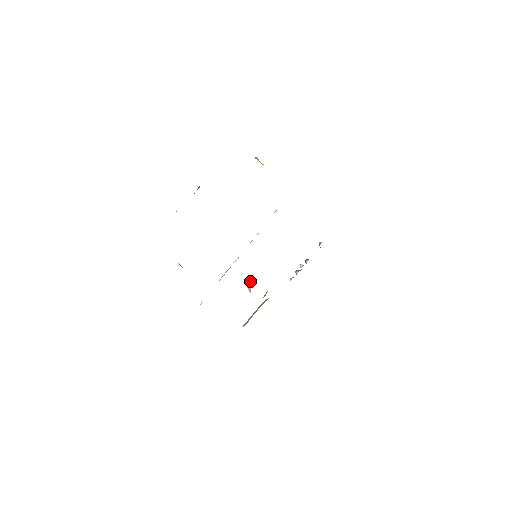
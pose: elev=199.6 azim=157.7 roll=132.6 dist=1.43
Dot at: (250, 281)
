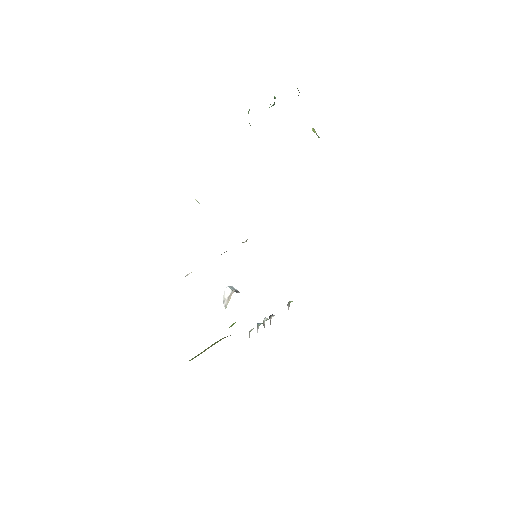
Dot at: (233, 290)
